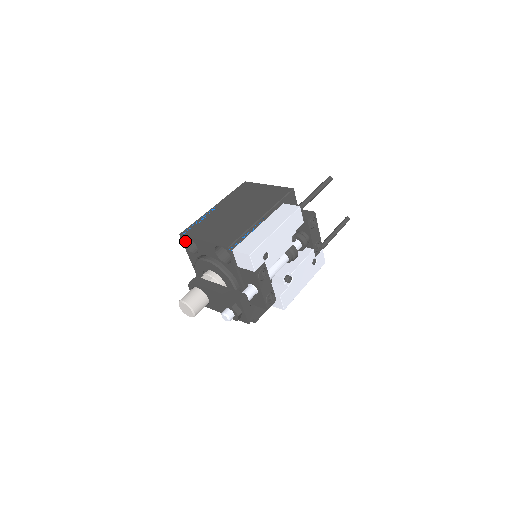
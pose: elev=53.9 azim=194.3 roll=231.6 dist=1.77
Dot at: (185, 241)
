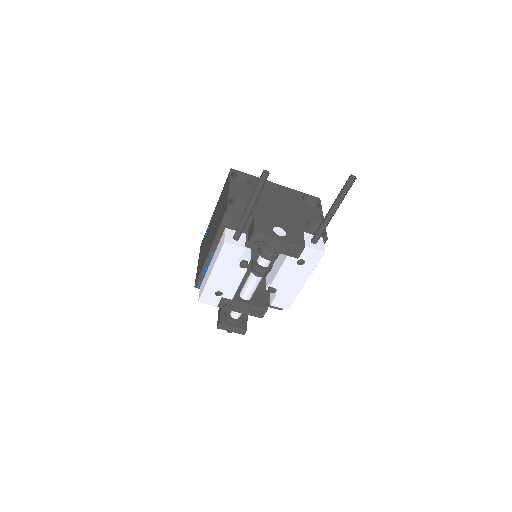
Dot at: occluded
